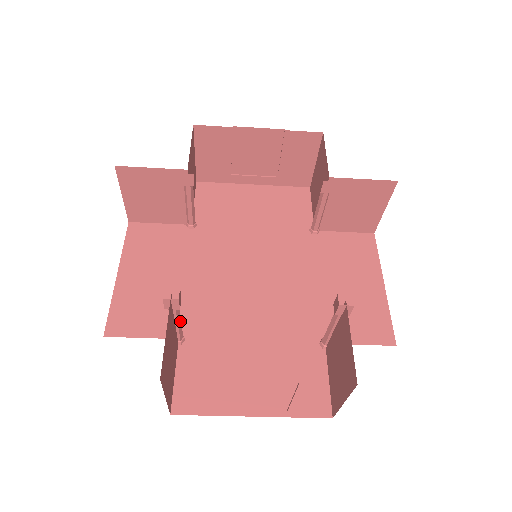
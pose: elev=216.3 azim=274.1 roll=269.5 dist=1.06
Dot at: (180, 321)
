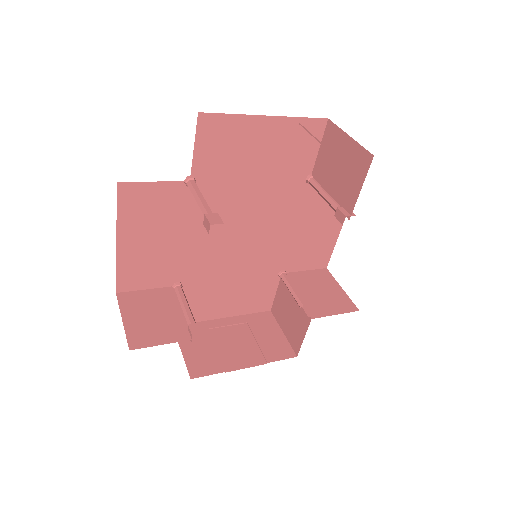
Dot at: (189, 308)
